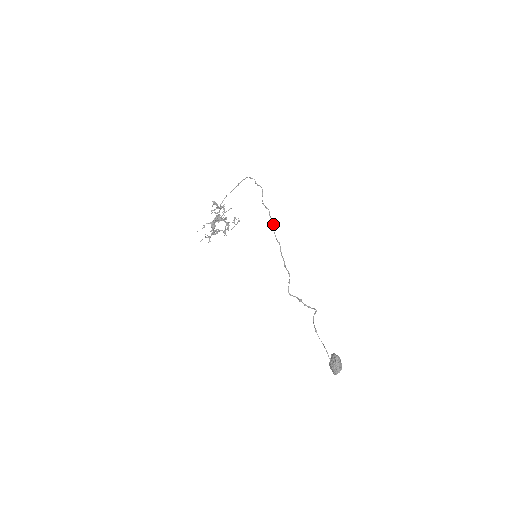
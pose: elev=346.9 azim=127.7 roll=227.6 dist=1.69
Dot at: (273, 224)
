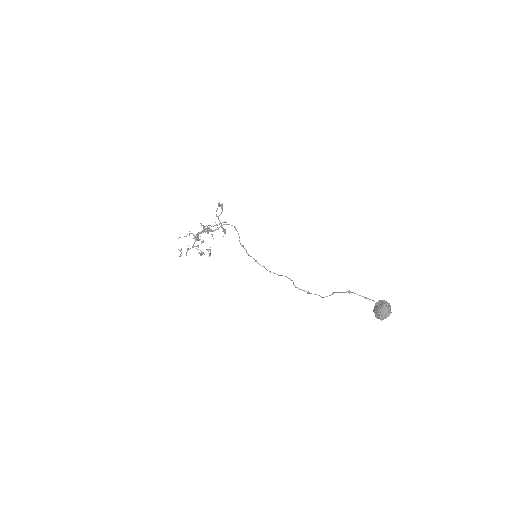
Dot at: occluded
